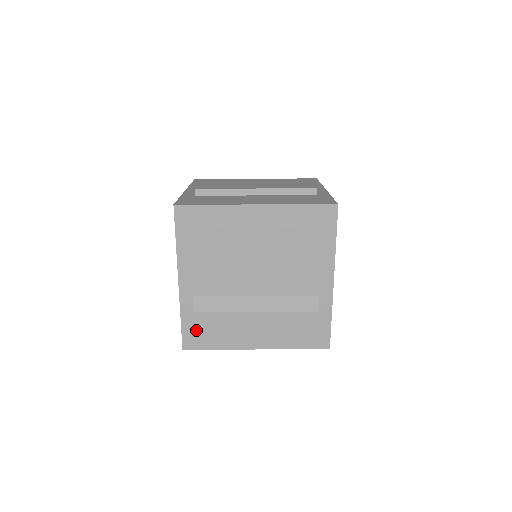
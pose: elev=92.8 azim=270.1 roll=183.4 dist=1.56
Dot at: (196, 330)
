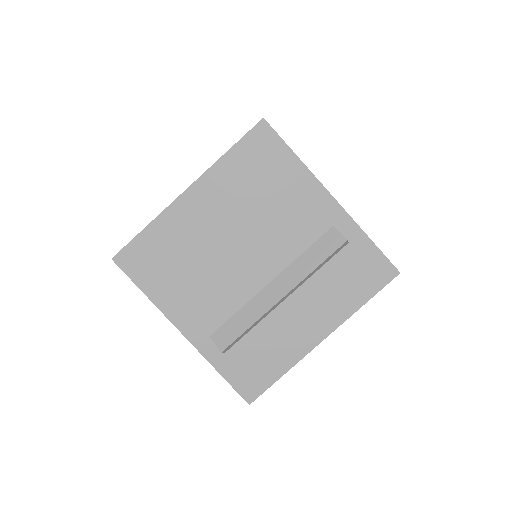
Dot at: (244, 371)
